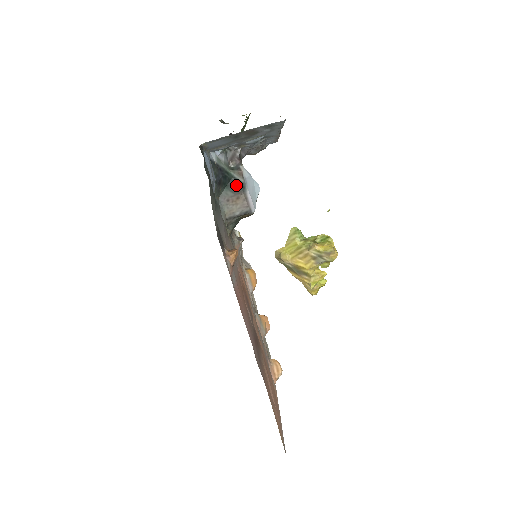
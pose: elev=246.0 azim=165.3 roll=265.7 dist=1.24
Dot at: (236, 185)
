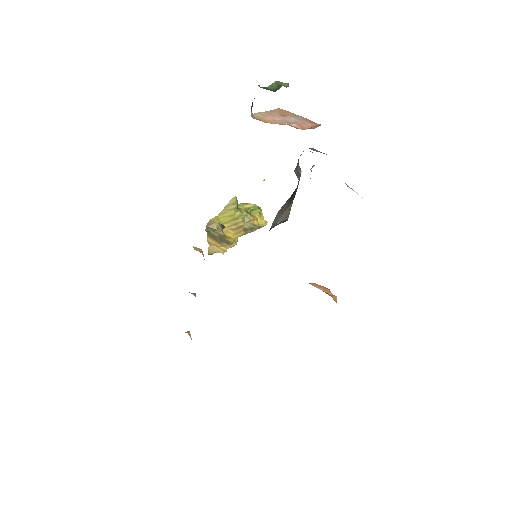
Dot at: (294, 195)
